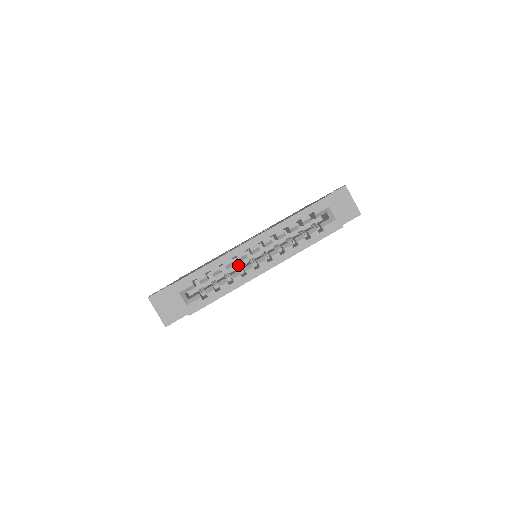
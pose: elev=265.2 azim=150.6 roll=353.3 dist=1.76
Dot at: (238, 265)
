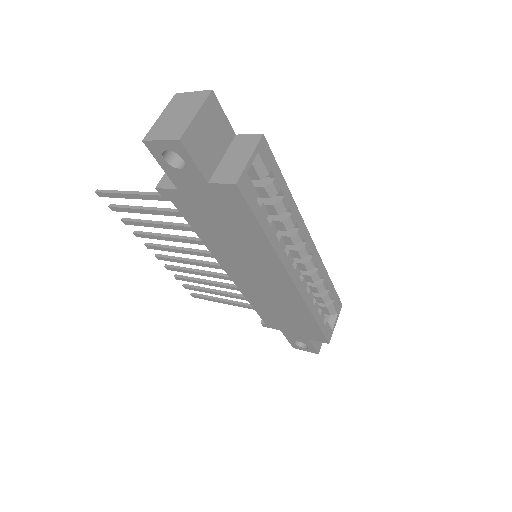
Dot at: occluded
